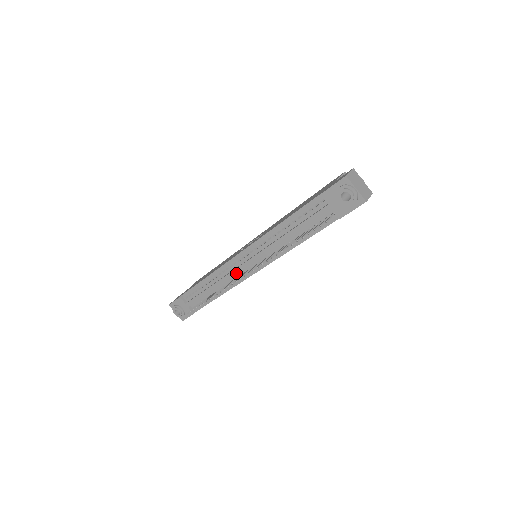
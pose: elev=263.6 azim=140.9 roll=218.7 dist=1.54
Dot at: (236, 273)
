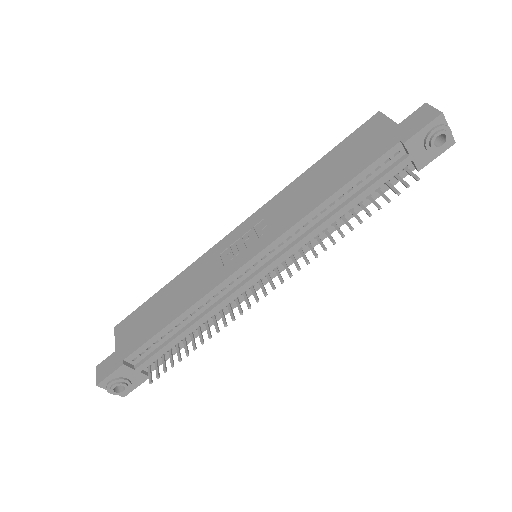
Dot at: (243, 290)
